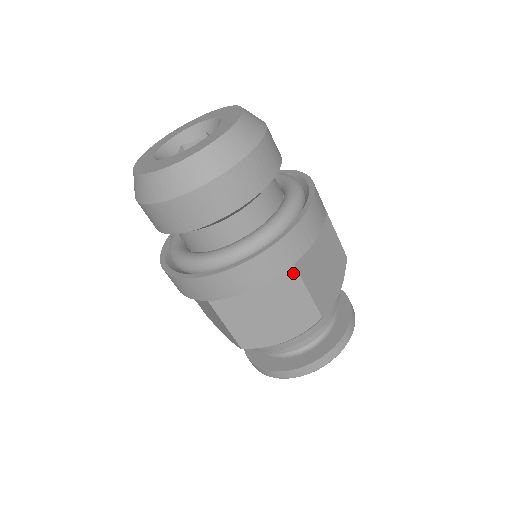
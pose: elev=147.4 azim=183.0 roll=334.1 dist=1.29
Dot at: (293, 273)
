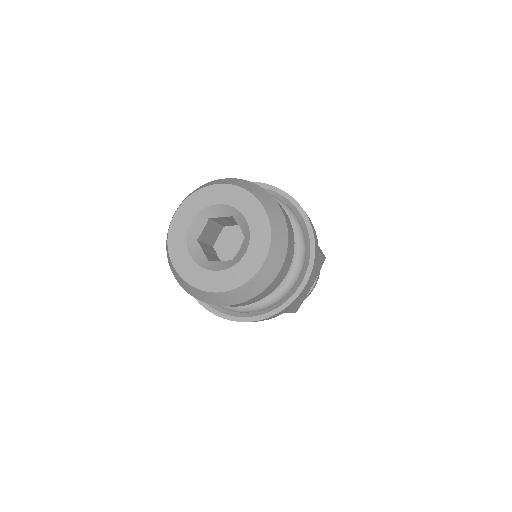
Dot at: occluded
